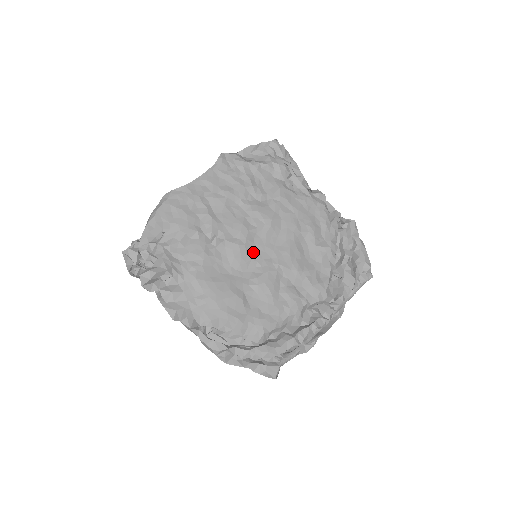
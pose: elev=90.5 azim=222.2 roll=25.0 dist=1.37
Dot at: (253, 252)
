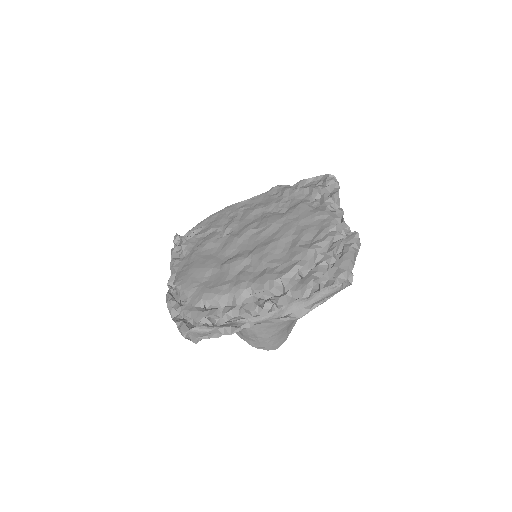
Dot at: (242, 244)
